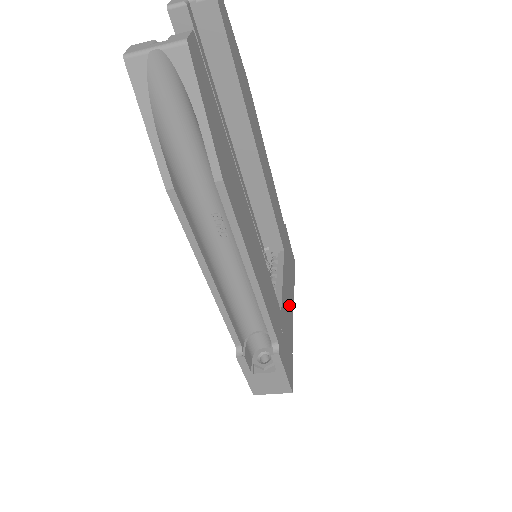
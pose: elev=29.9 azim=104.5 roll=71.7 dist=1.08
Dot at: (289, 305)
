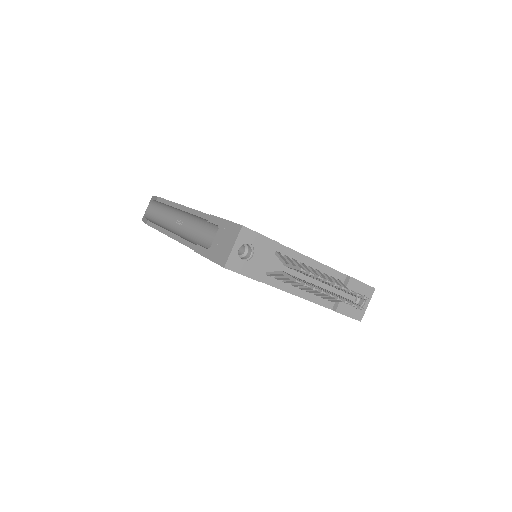
Dot at: occluded
